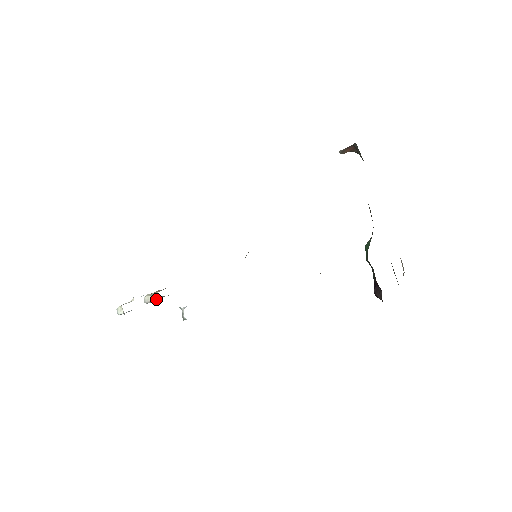
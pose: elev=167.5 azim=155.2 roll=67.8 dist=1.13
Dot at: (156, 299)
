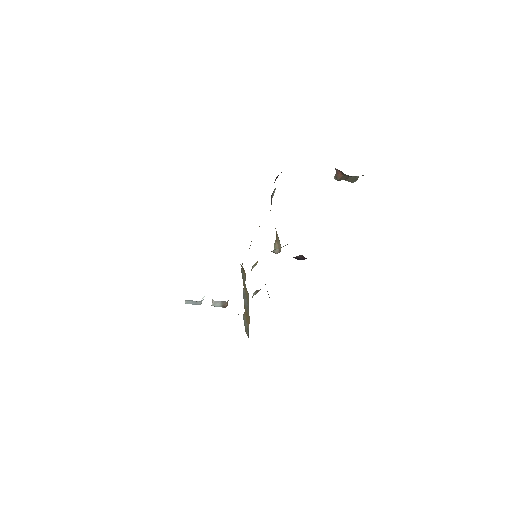
Dot at: occluded
